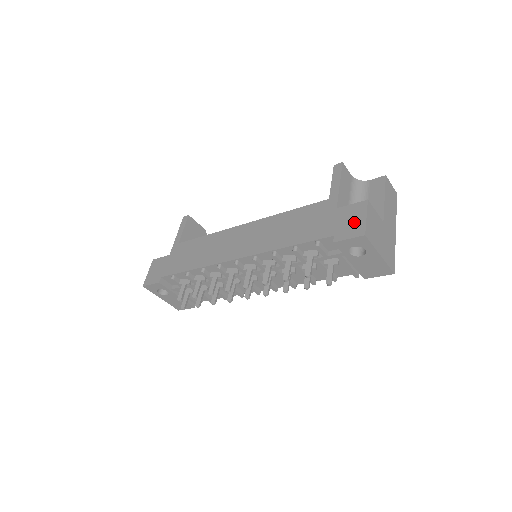
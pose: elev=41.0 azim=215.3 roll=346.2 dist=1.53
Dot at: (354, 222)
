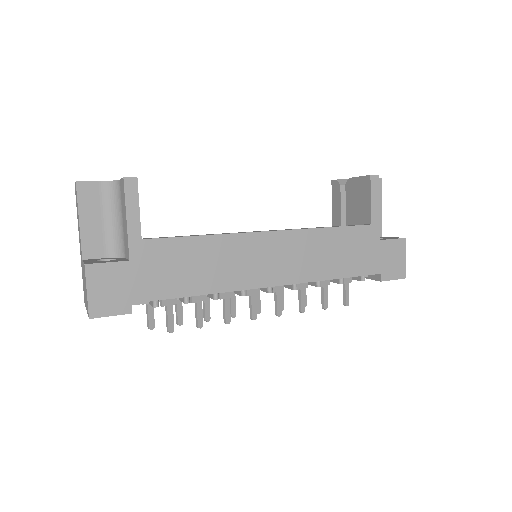
Dot at: (397, 262)
